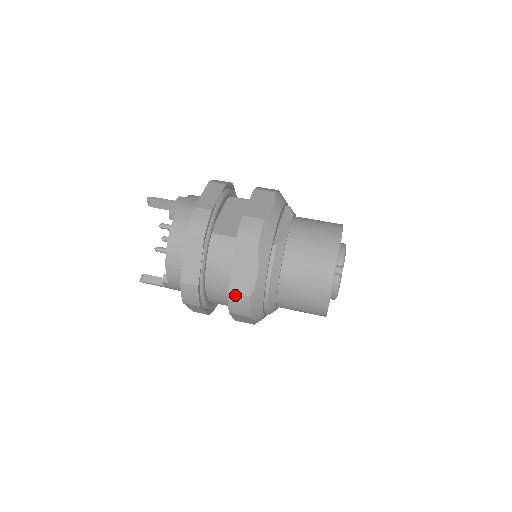
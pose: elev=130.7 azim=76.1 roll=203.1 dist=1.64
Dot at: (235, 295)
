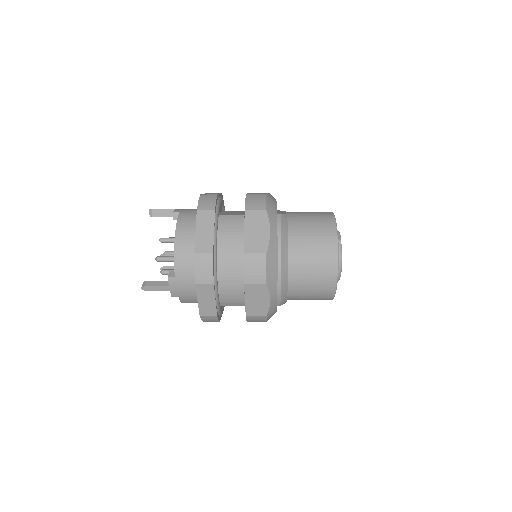
Dot at: (251, 255)
